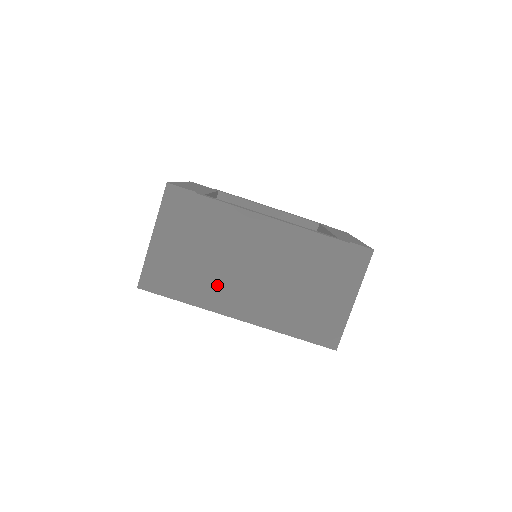
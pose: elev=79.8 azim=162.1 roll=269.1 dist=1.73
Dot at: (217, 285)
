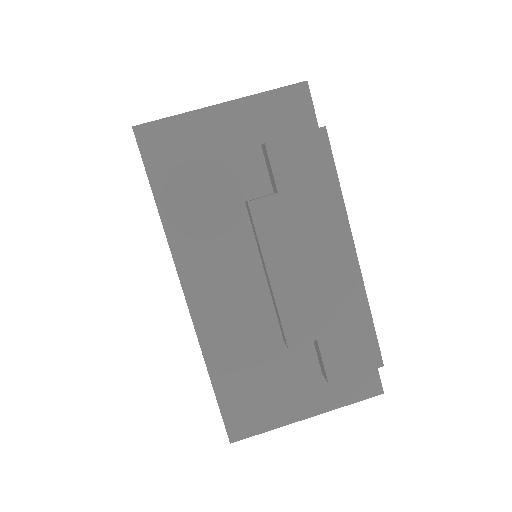
Dot at: (213, 236)
